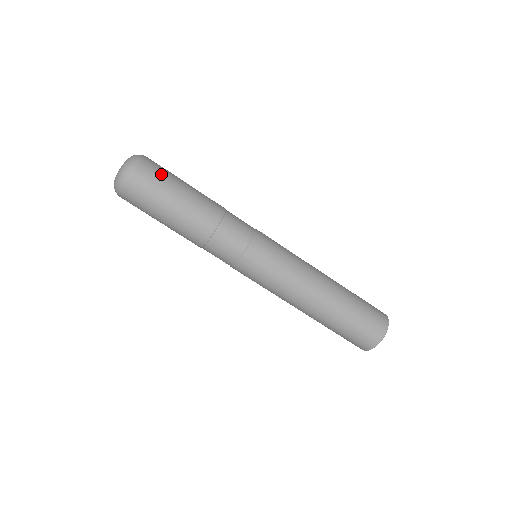
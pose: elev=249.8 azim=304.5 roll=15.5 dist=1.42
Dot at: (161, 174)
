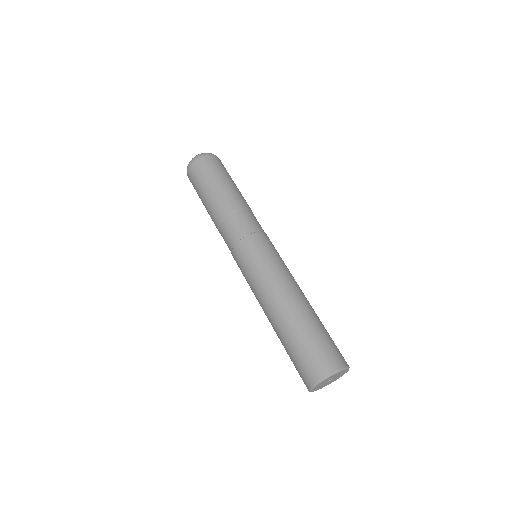
Dot at: occluded
